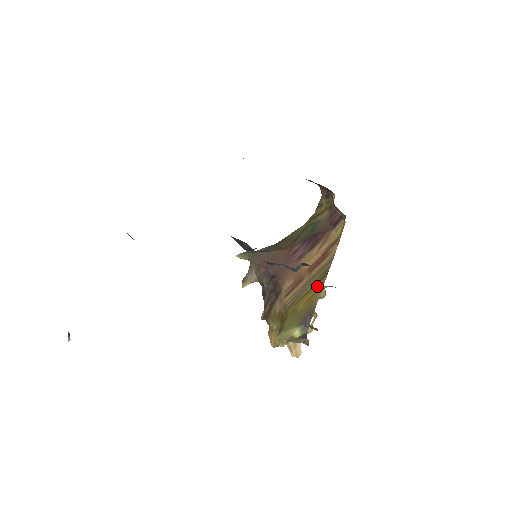
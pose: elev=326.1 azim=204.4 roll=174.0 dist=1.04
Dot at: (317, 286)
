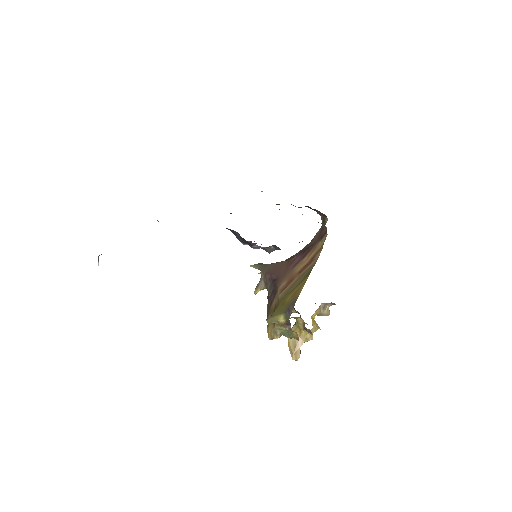
Dot at: (302, 283)
